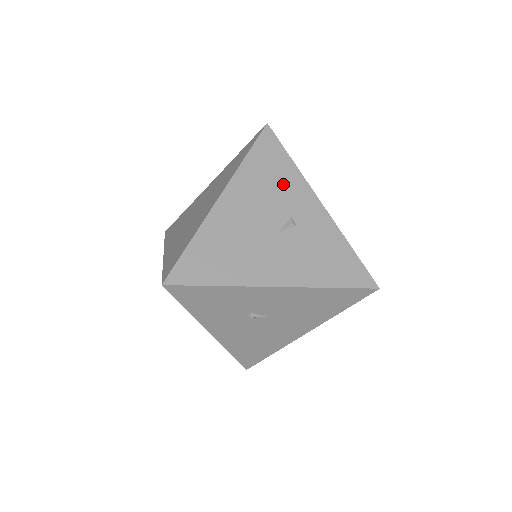
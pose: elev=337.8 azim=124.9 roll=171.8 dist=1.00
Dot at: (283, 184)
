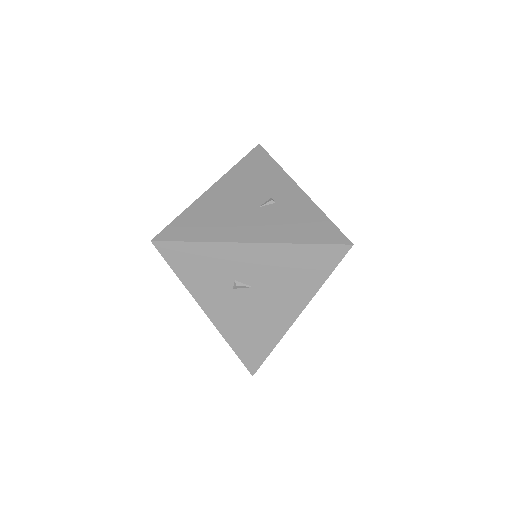
Dot at: (267, 178)
